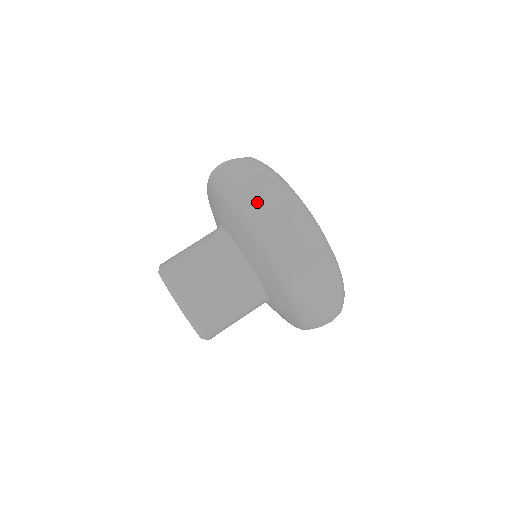
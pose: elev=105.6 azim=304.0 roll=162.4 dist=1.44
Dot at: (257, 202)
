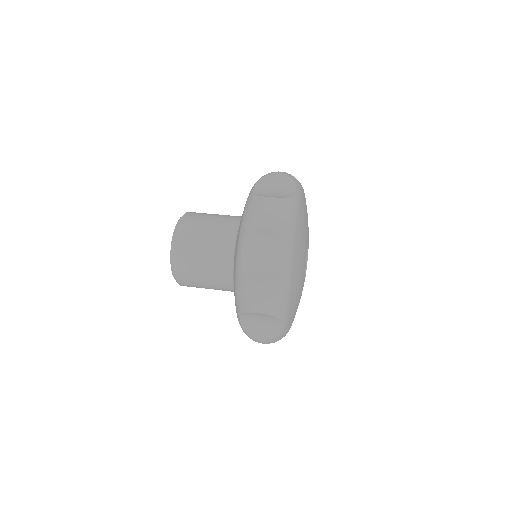
Dot at: (269, 186)
